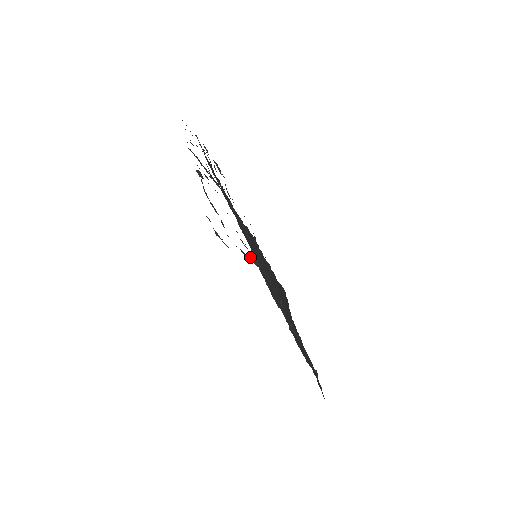
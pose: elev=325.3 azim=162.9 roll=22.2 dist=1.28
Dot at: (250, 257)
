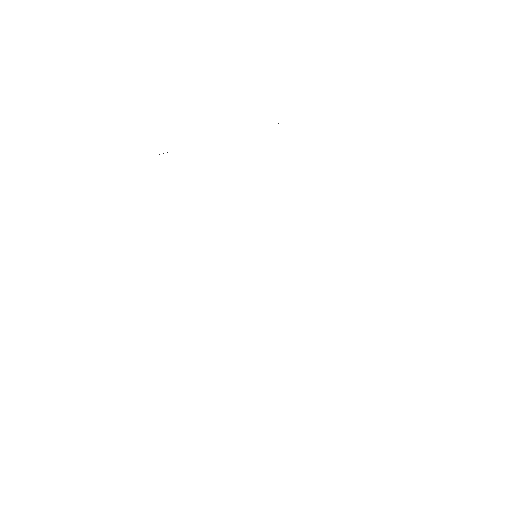
Dot at: occluded
